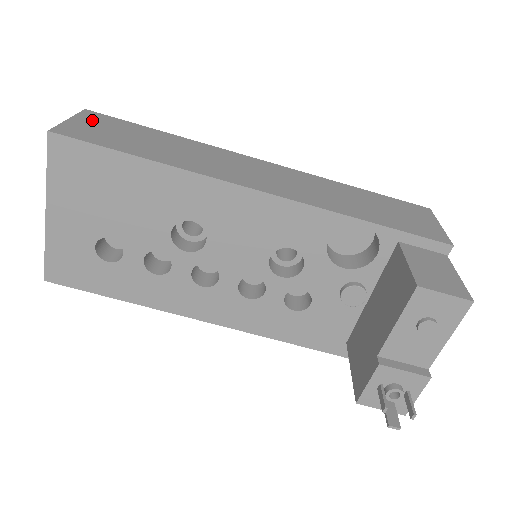
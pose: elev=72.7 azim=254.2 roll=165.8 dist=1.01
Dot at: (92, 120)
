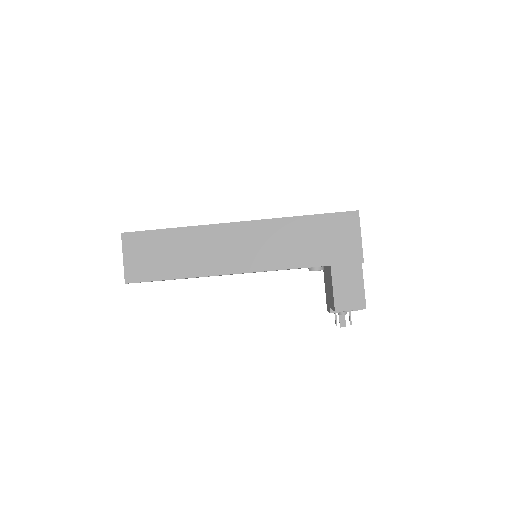
Dot at: (133, 248)
